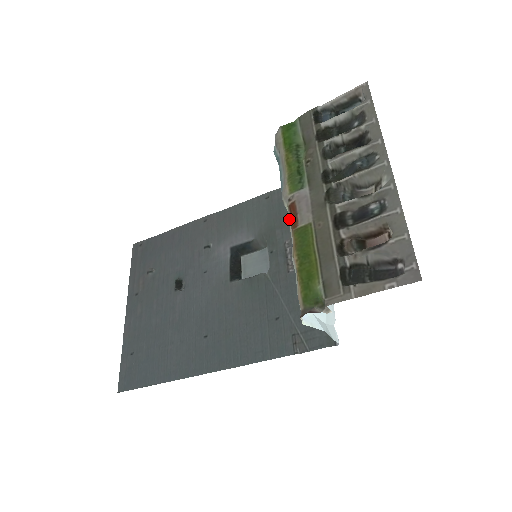
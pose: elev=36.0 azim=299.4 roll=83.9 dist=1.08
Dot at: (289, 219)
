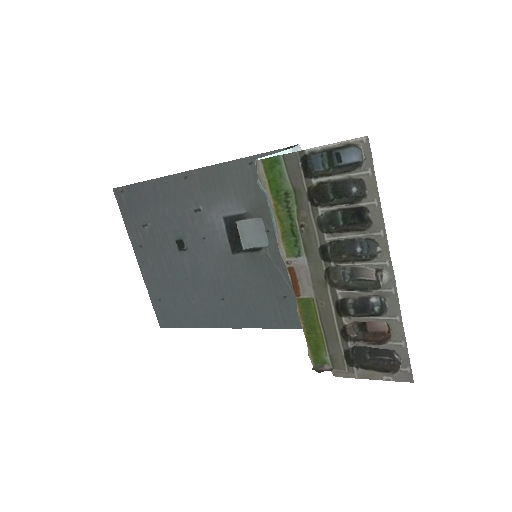
Dot at: occluded
